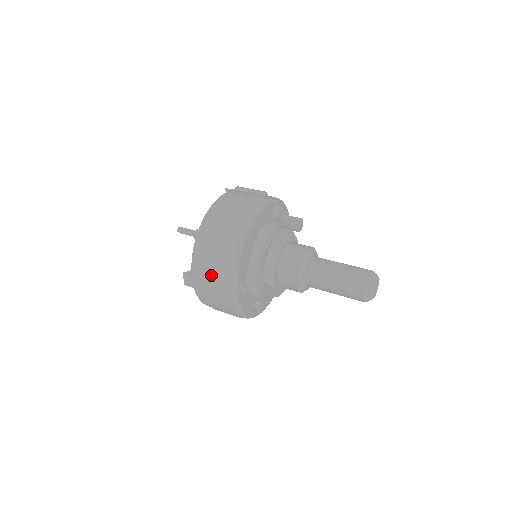
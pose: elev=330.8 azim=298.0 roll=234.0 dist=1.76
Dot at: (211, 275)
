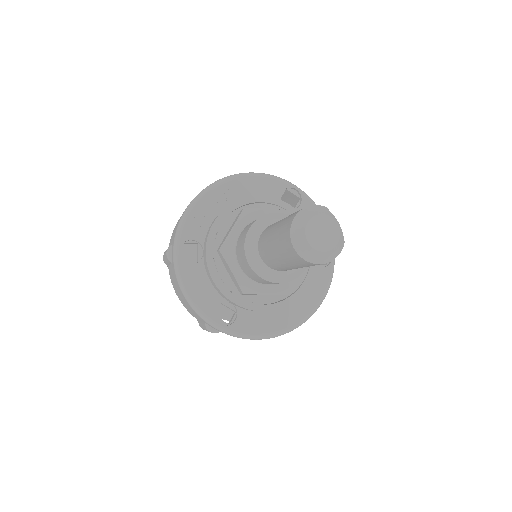
Dot at: occluded
